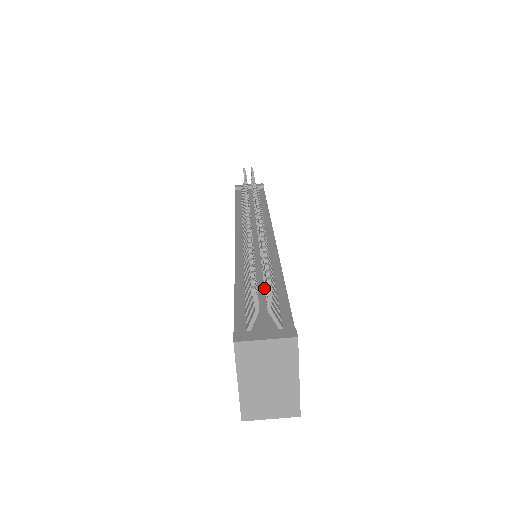
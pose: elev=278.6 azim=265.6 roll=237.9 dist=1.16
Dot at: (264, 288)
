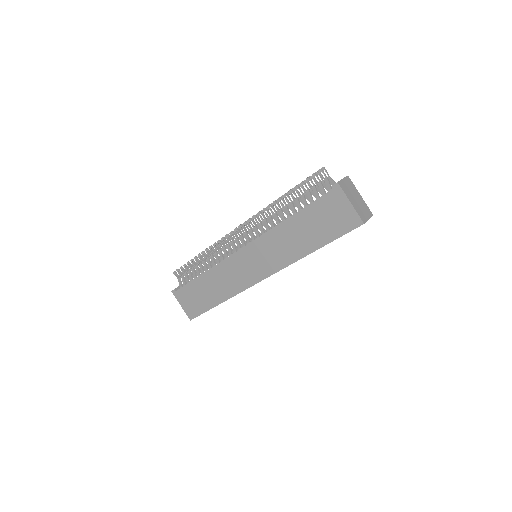
Dot at: occluded
